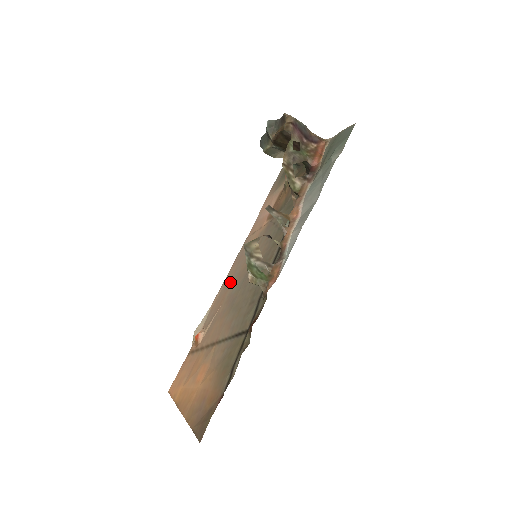
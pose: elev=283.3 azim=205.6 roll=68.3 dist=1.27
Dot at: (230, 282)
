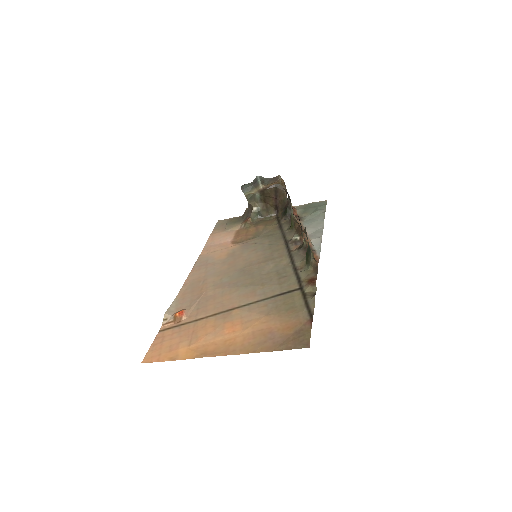
Dot at: (205, 278)
